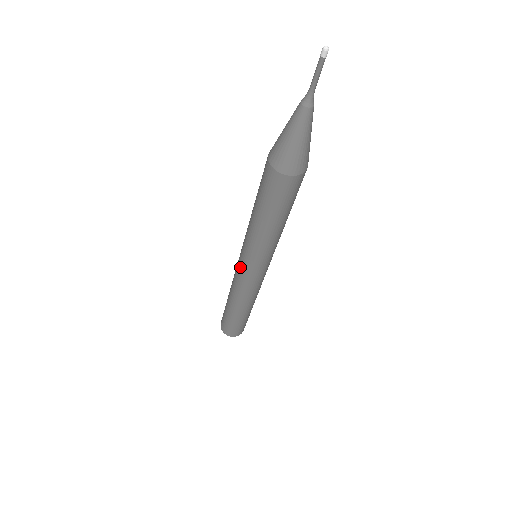
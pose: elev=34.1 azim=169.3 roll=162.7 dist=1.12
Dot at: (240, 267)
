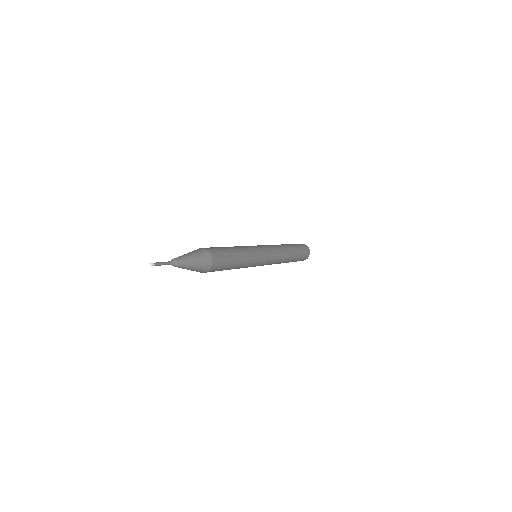
Dot at: occluded
